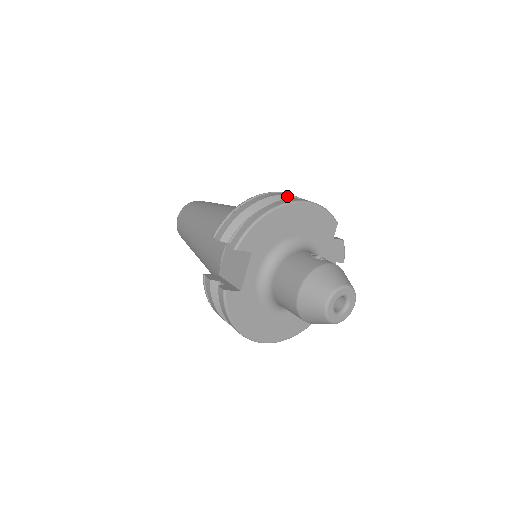
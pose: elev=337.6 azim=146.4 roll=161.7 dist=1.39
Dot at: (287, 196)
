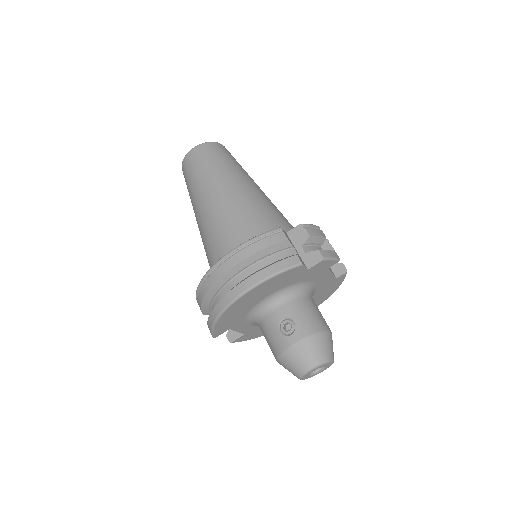
Dot at: (234, 268)
